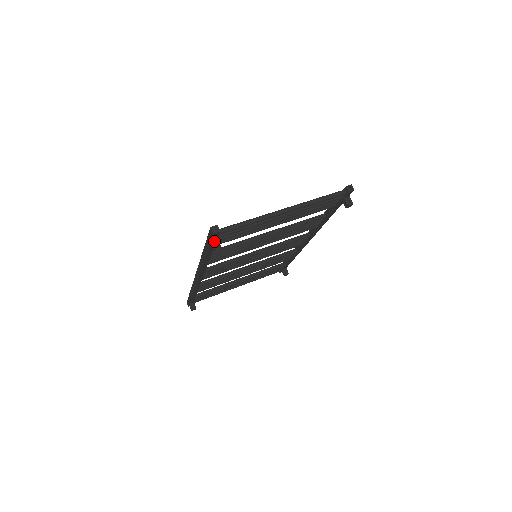
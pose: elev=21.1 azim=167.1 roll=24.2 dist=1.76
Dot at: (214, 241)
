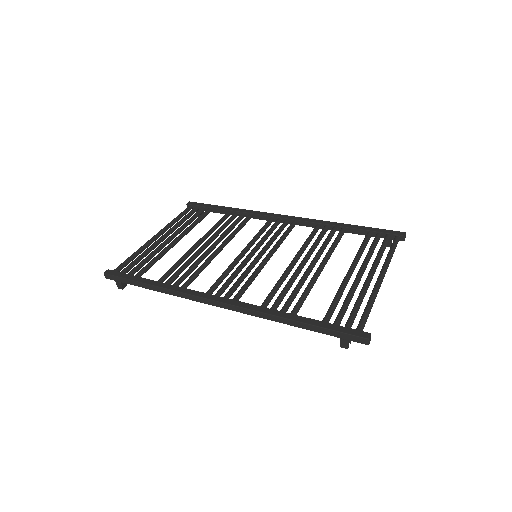
Dot at: (349, 340)
